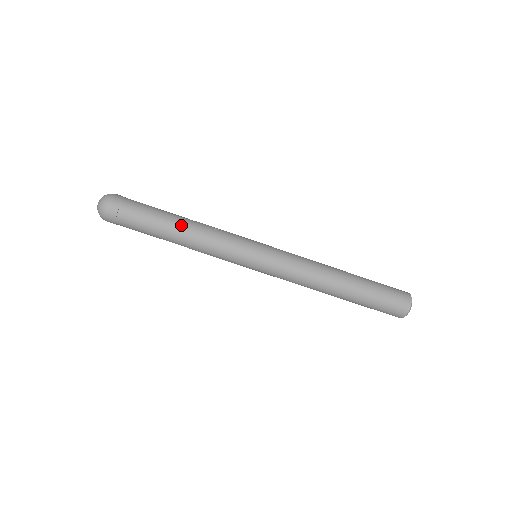
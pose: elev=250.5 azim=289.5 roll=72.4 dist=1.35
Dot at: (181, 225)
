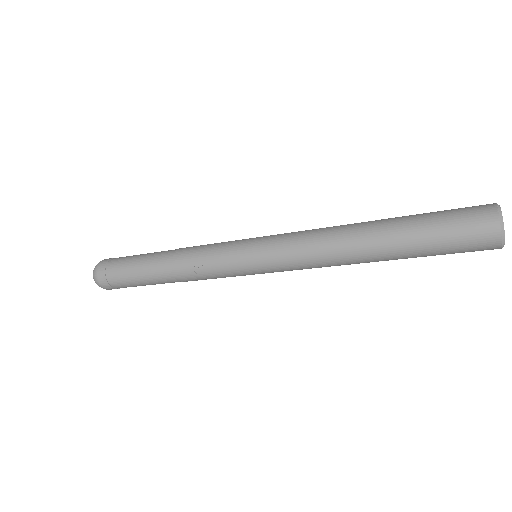
Dot at: (166, 280)
